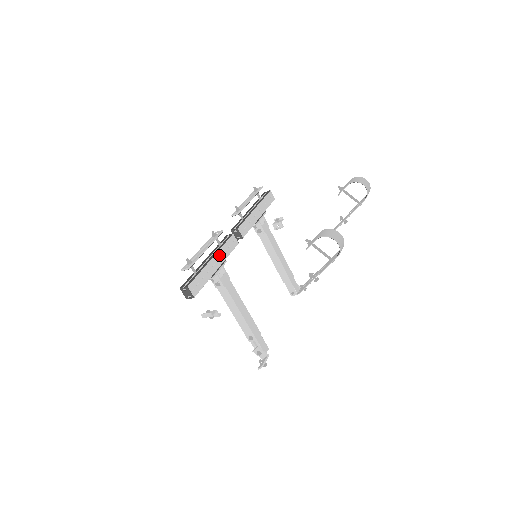
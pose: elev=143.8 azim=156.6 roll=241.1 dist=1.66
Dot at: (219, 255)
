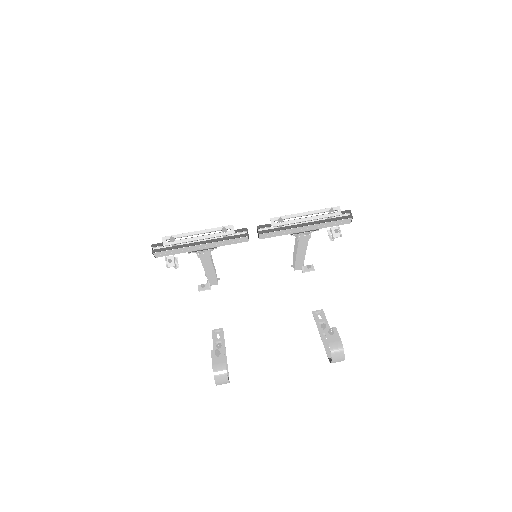
Dot at: (212, 244)
